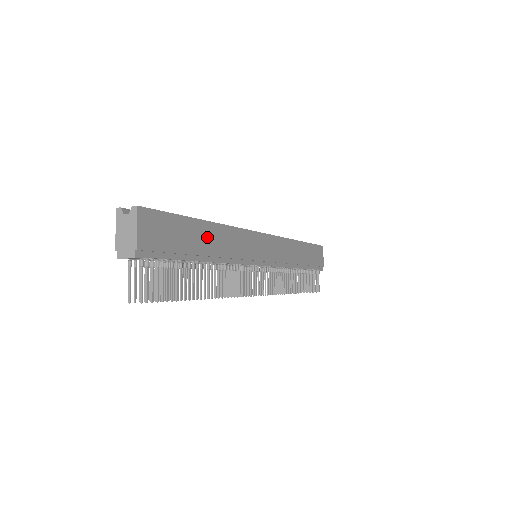
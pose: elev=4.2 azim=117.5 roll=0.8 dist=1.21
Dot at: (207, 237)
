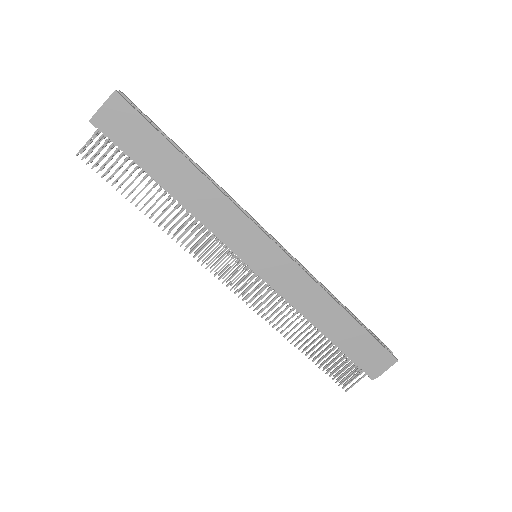
Dot at: (180, 173)
